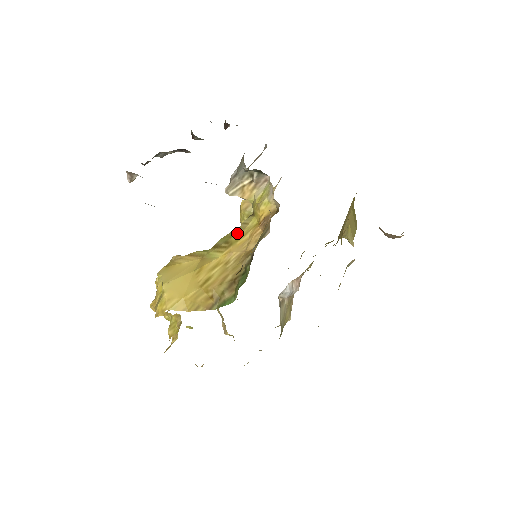
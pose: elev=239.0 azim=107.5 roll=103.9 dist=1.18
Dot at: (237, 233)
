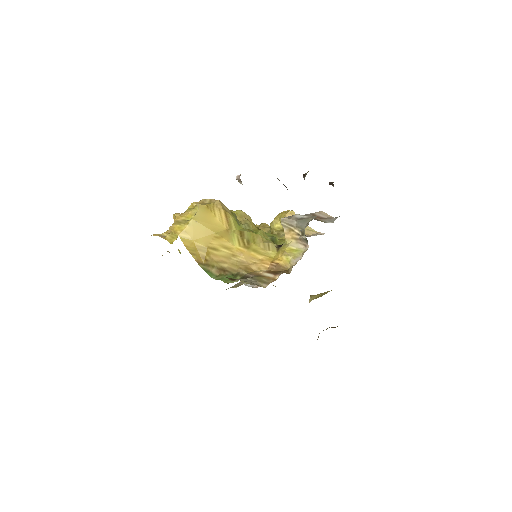
Dot at: (259, 246)
